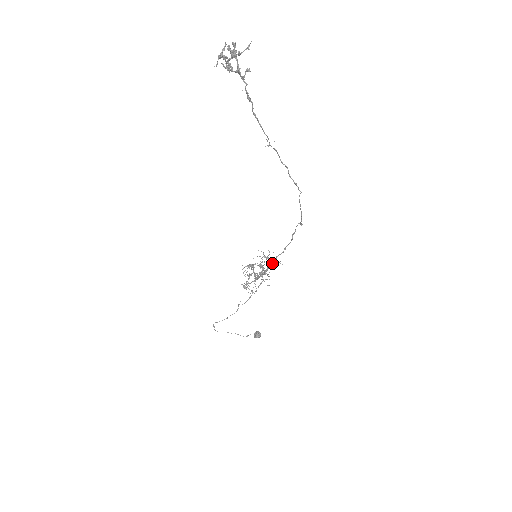
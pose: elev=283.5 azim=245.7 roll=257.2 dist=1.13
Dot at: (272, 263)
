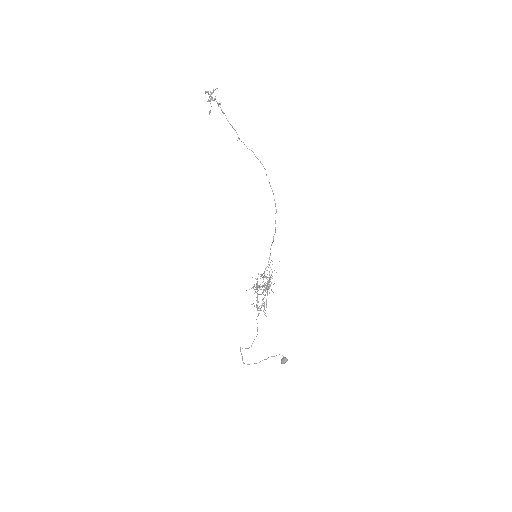
Dot at: occluded
